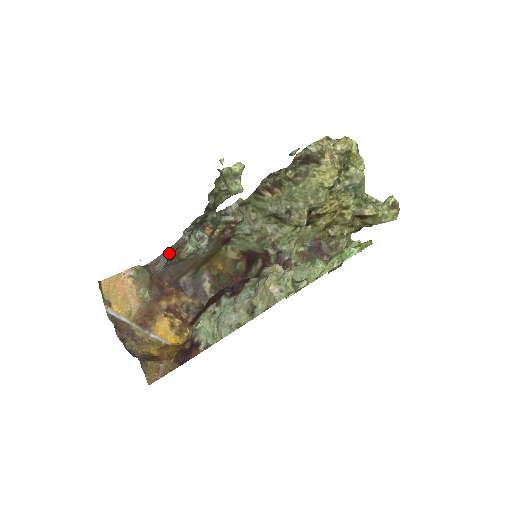
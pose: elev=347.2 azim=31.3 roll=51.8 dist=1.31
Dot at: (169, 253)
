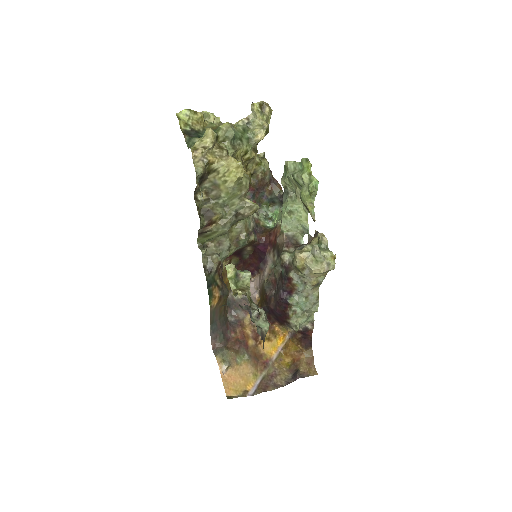
Dot at: (213, 327)
